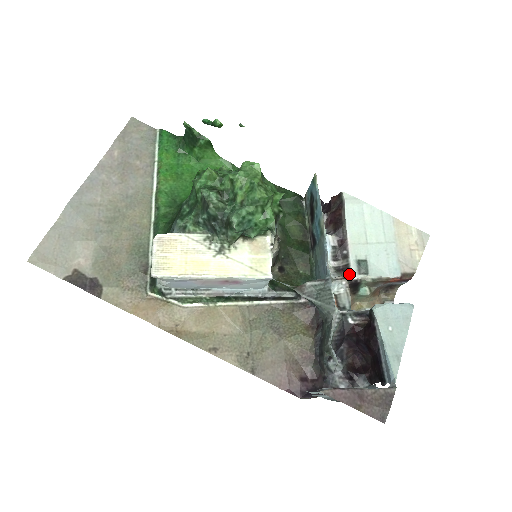
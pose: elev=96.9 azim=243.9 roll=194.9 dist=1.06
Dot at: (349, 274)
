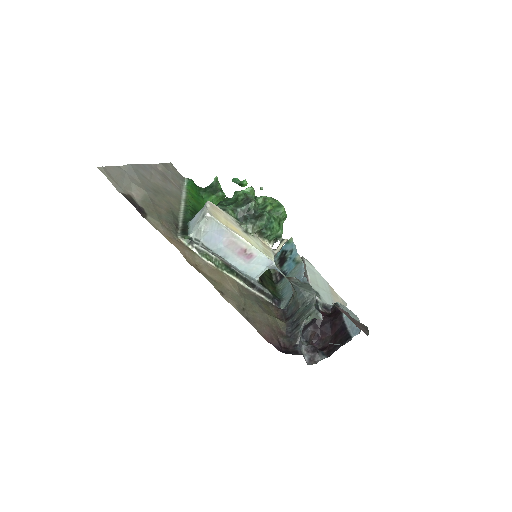
Dot at: occluded
